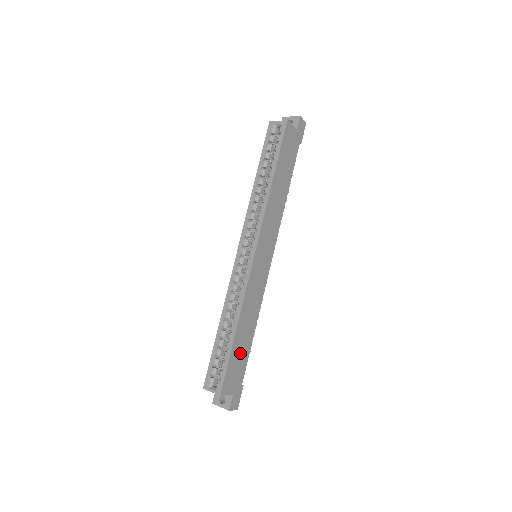
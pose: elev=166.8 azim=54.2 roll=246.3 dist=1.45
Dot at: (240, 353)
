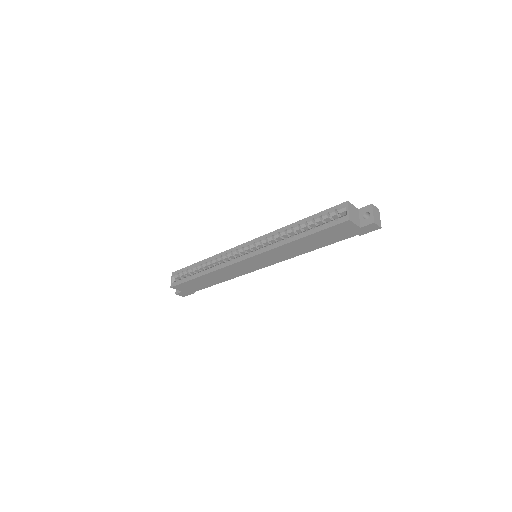
Dot at: (200, 283)
